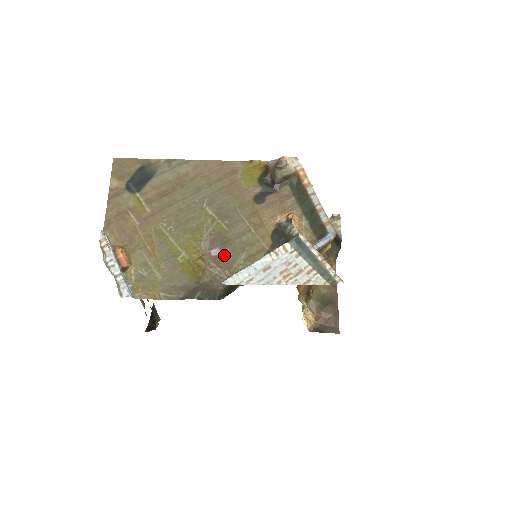
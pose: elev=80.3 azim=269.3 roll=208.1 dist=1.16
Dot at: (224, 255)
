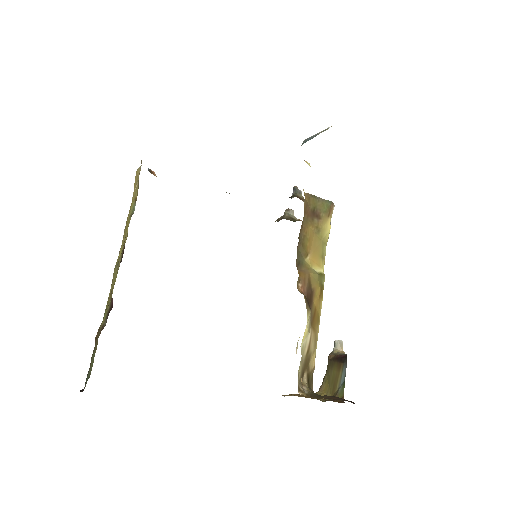
Dot at: occluded
